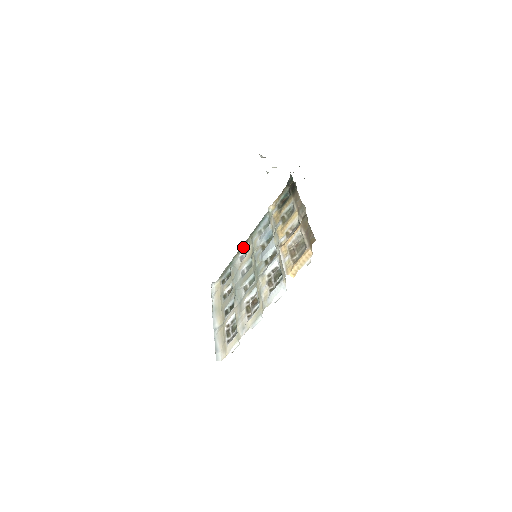
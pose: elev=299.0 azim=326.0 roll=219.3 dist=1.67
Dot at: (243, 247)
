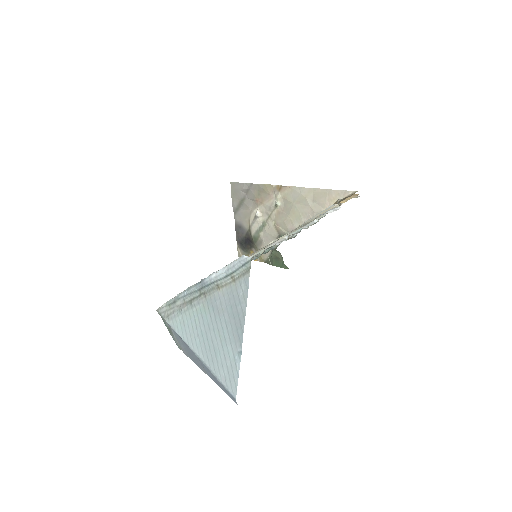
Dot at: occluded
